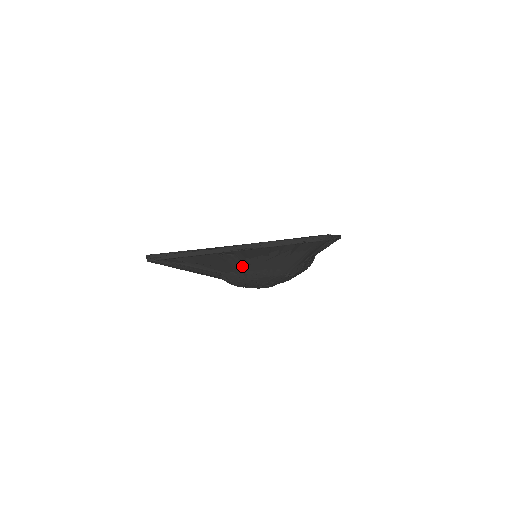
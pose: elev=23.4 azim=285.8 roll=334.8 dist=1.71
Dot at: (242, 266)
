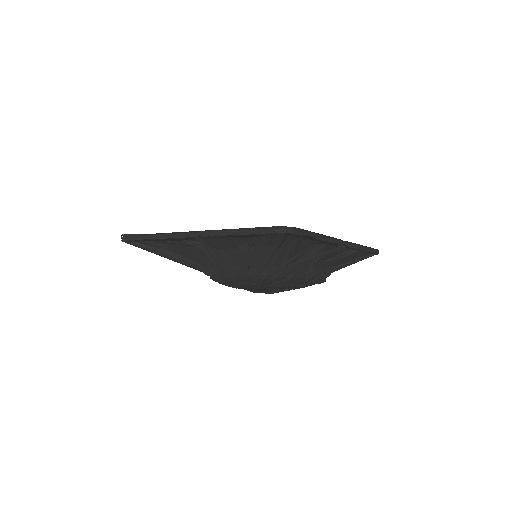
Dot at: (213, 258)
